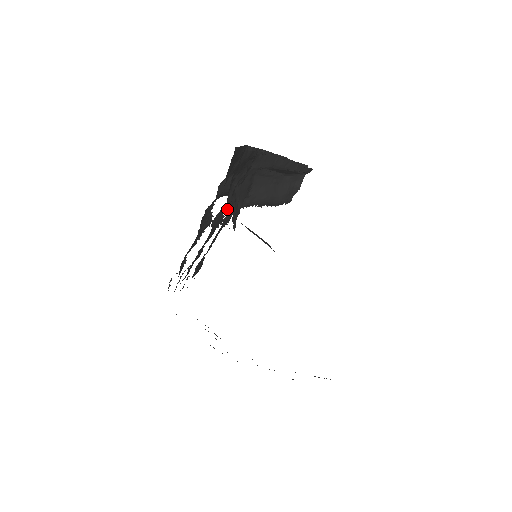
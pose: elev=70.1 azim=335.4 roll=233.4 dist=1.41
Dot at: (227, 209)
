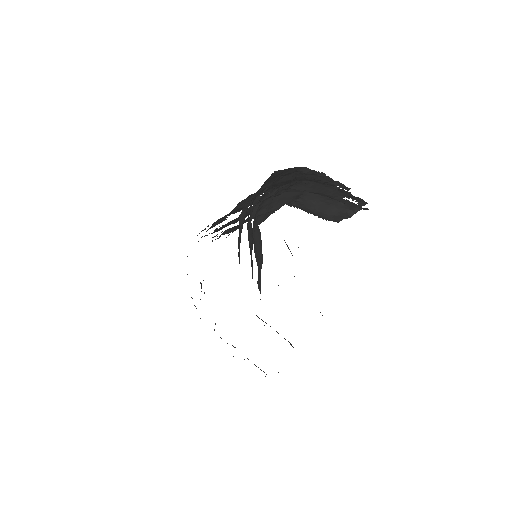
Dot at: occluded
